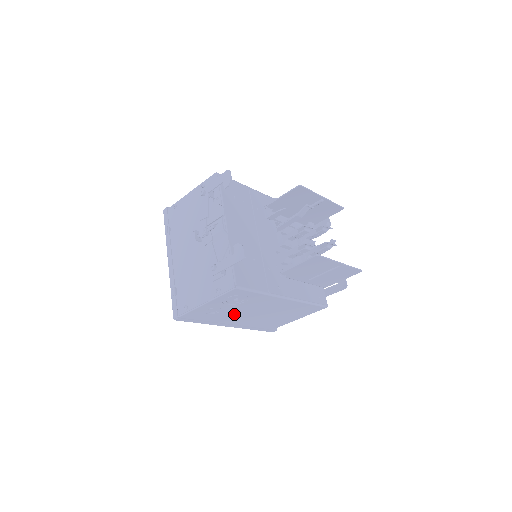
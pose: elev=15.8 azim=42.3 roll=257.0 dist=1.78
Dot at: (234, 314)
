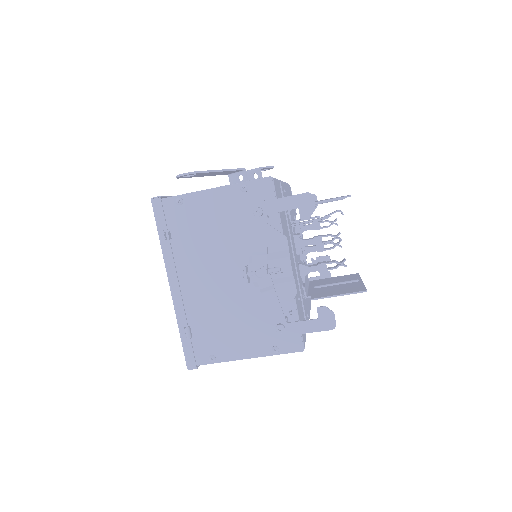
Dot at: occluded
